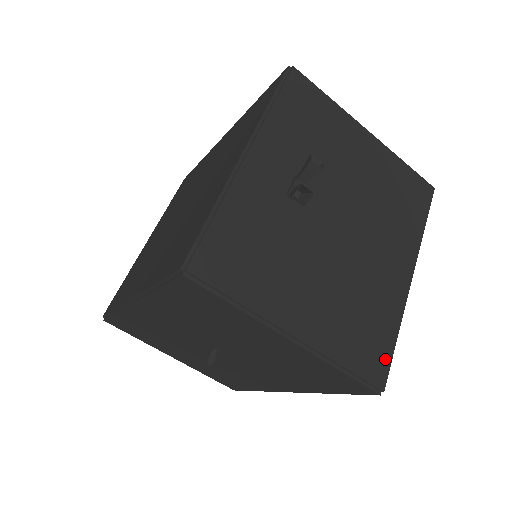
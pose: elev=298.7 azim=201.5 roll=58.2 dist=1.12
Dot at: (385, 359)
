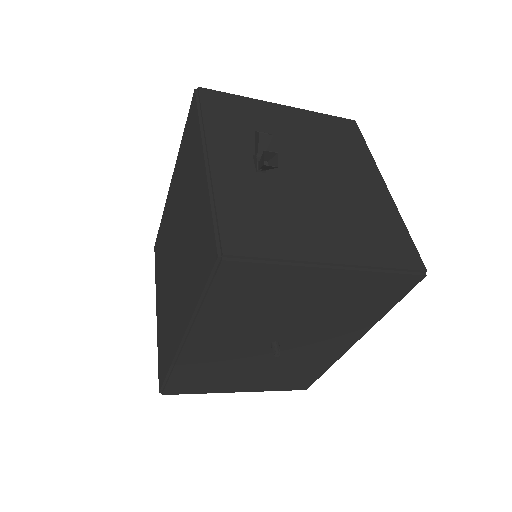
Dot at: (410, 248)
